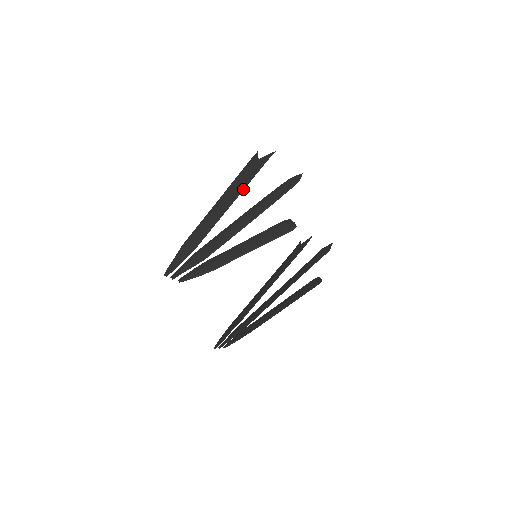
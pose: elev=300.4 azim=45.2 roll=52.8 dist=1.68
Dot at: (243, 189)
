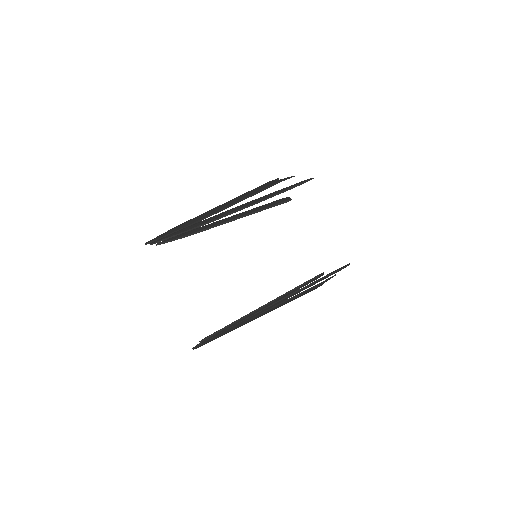
Dot at: (252, 195)
